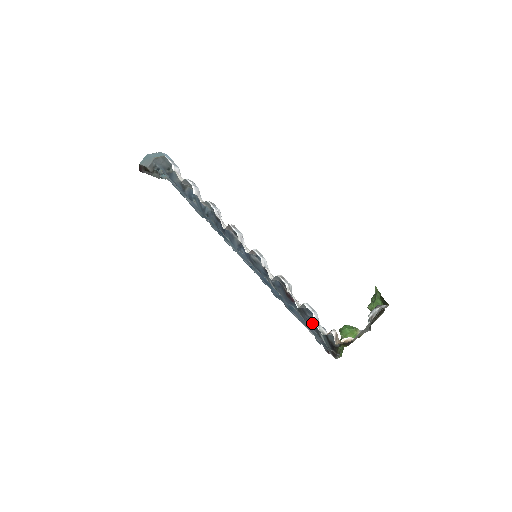
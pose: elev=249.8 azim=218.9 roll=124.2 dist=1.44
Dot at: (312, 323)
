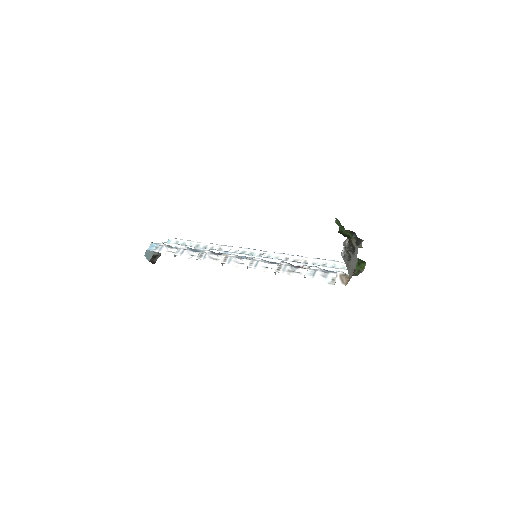
Dot at: occluded
